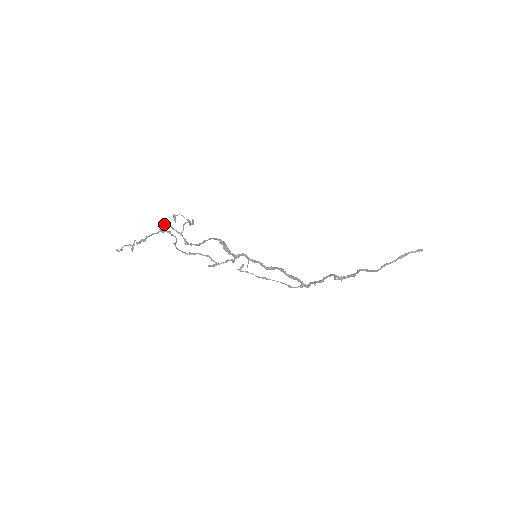
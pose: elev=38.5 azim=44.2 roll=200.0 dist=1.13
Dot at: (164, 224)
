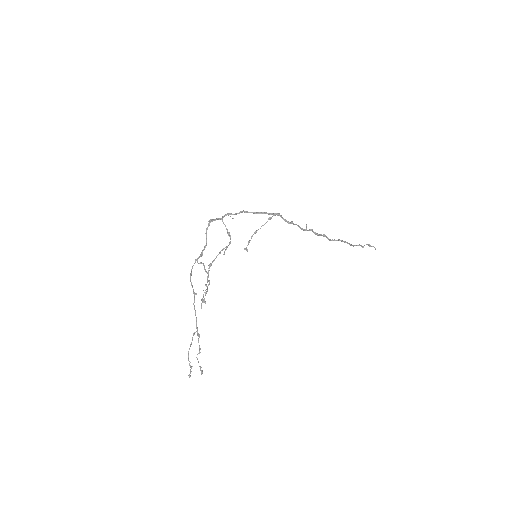
Dot at: (191, 284)
